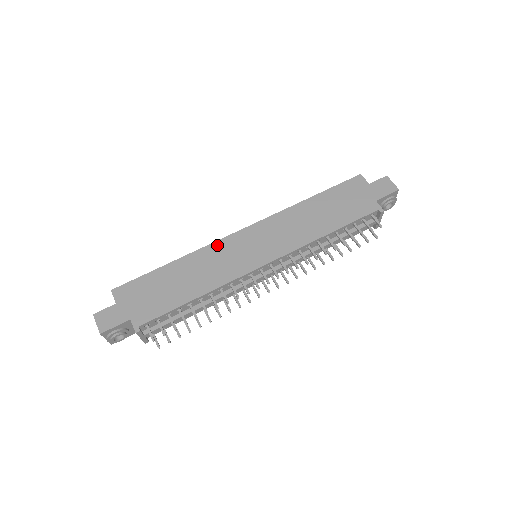
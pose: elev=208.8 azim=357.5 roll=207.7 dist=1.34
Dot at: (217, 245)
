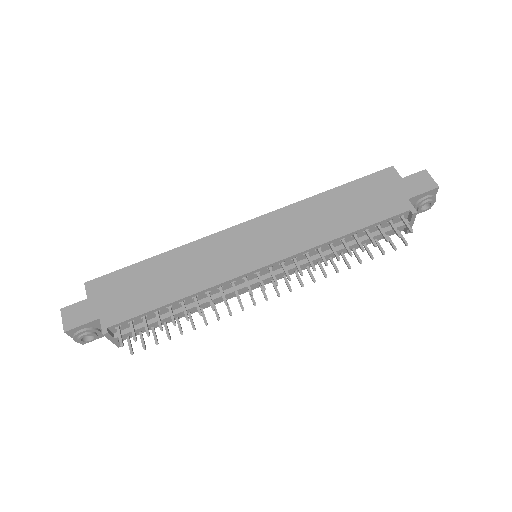
Dot at: (210, 240)
